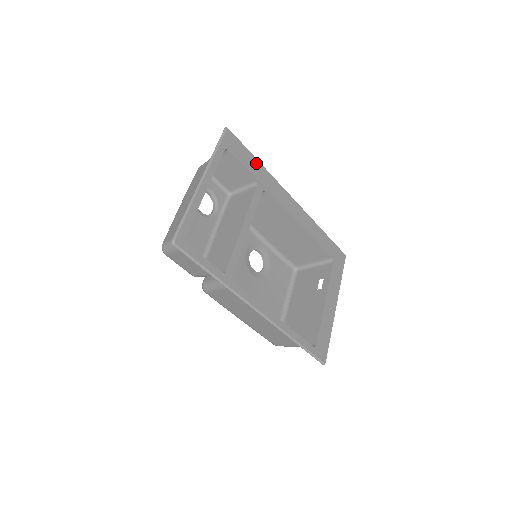
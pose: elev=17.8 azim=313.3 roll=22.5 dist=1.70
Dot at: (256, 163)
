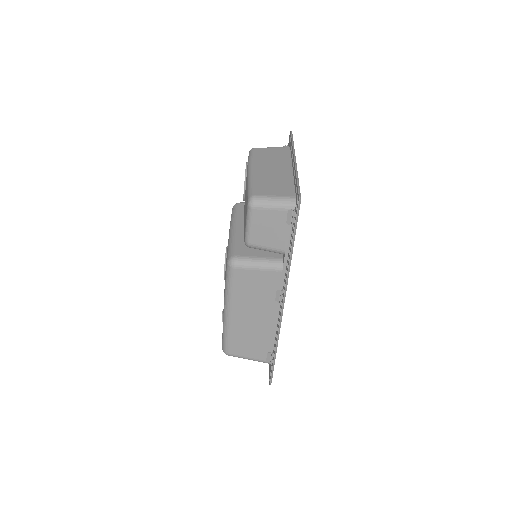
Dot at: occluded
